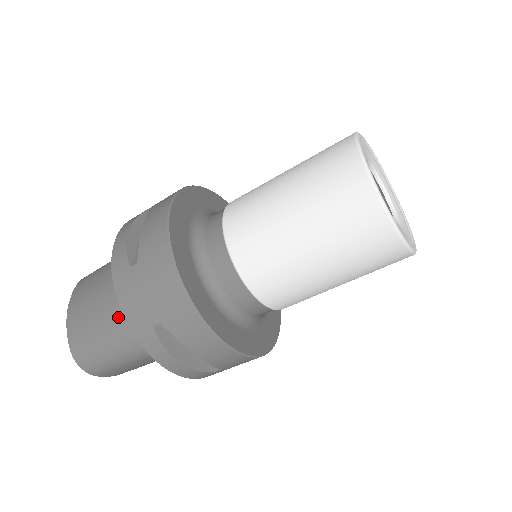
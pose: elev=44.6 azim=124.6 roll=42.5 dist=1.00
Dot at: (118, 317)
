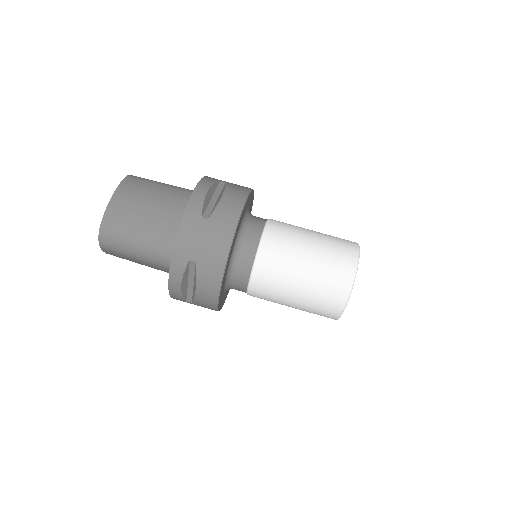
Dot at: (158, 231)
